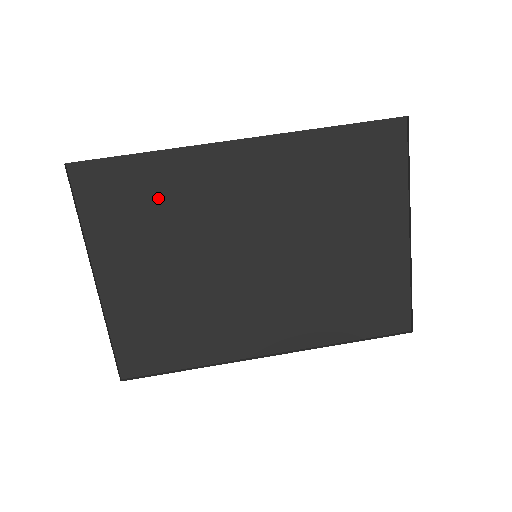
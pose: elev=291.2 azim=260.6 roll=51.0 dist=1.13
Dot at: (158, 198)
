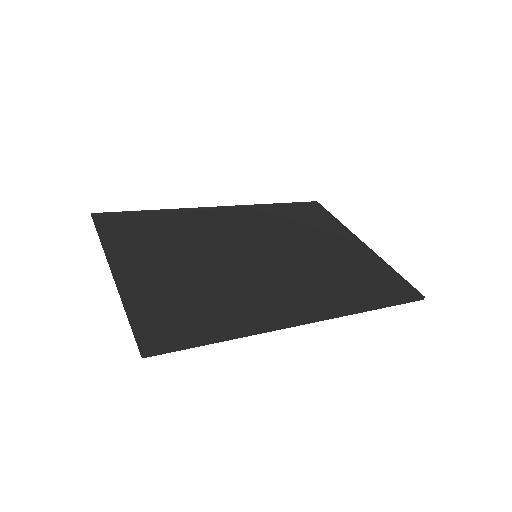
Dot at: (166, 231)
